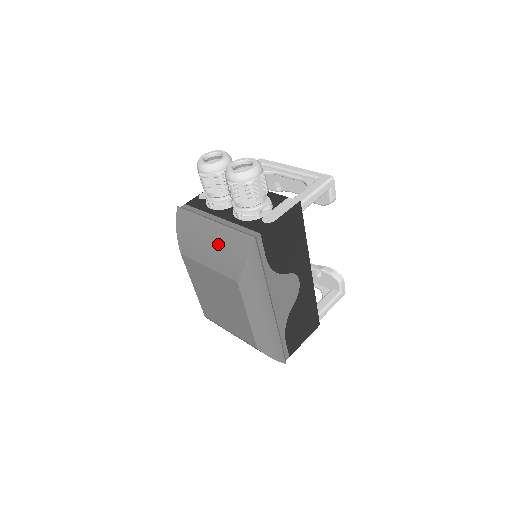
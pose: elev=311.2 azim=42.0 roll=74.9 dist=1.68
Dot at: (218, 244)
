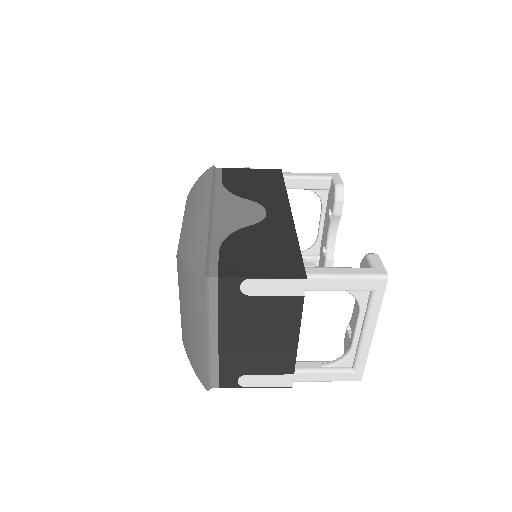
Dot at: occluded
